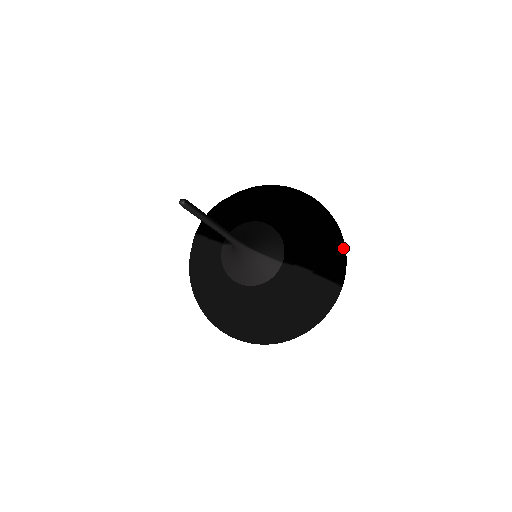
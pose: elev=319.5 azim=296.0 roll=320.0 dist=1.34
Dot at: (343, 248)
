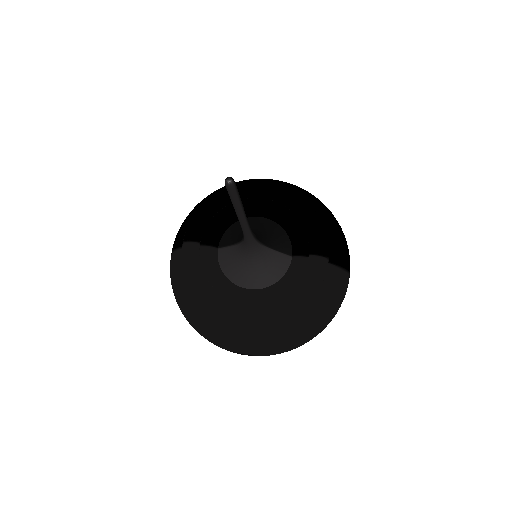
Dot at: (343, 233)
